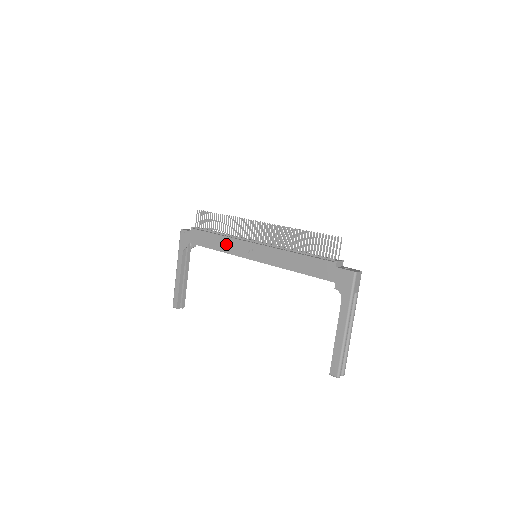
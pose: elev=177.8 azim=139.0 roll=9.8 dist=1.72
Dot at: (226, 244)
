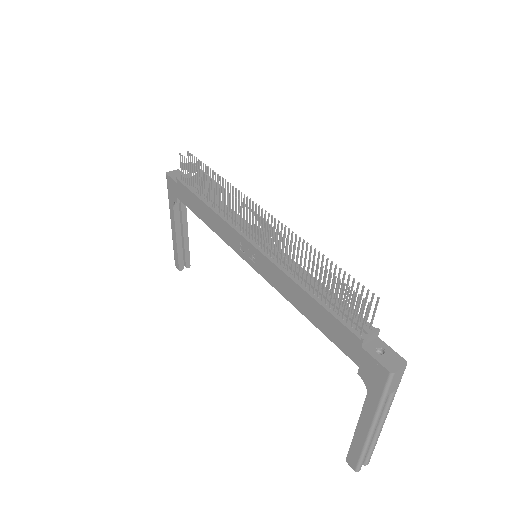
Dot at: (217, 224)
